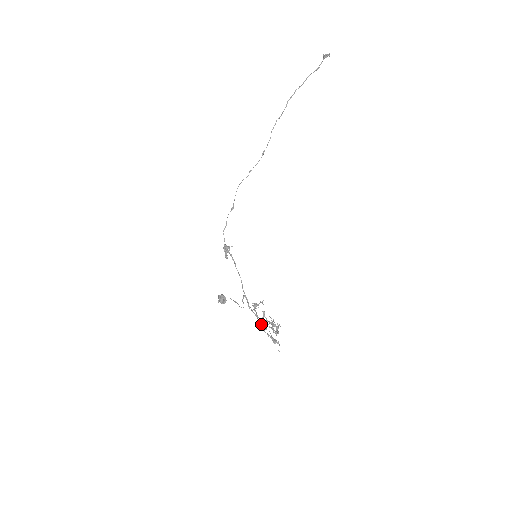
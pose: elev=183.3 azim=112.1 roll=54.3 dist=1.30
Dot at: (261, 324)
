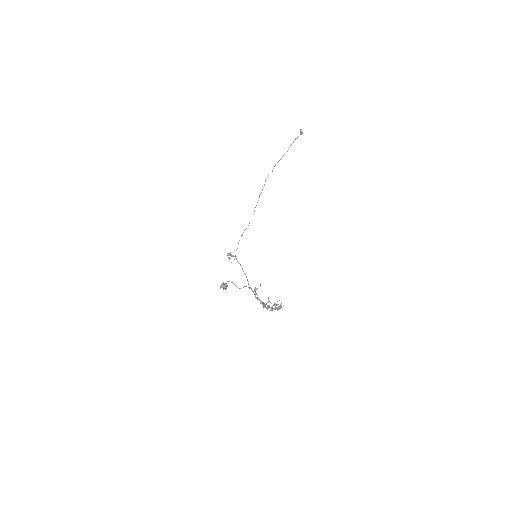
Dot at: (262, 303)
